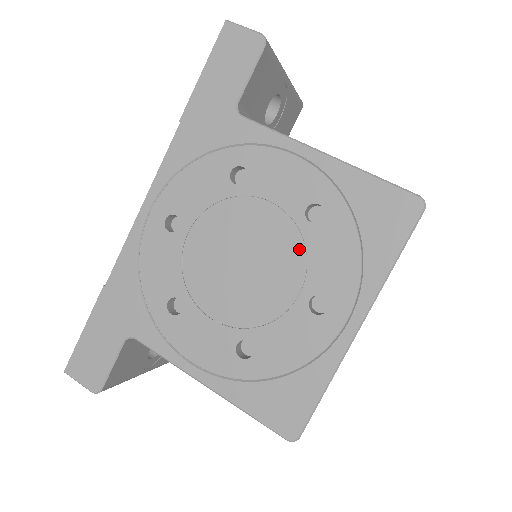
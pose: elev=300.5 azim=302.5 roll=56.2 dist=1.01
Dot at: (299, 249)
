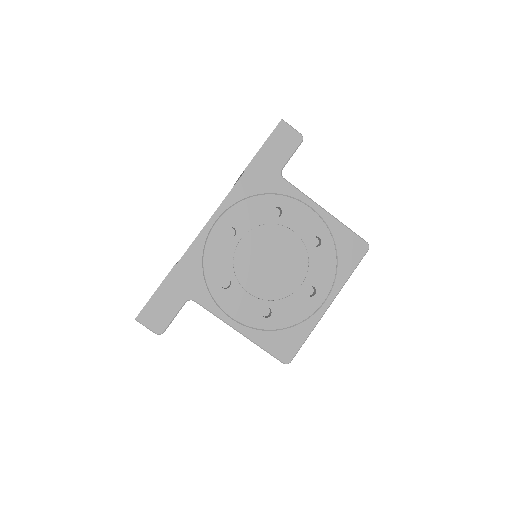
Dot at: (305, 260)
